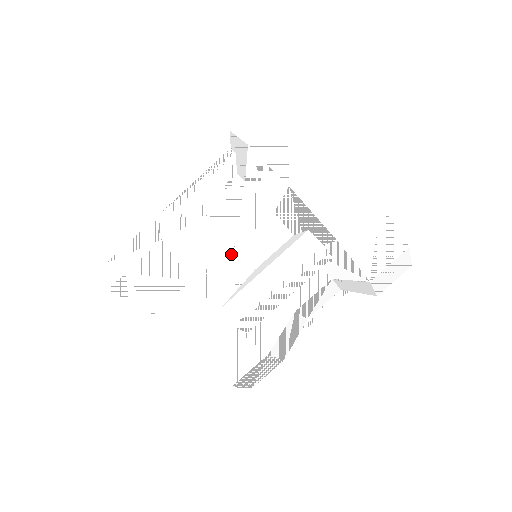
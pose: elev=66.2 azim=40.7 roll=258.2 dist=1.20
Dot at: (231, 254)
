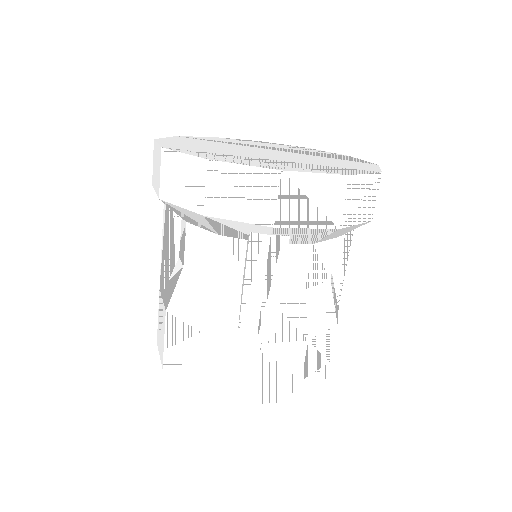
Dot at: (215, 289)
